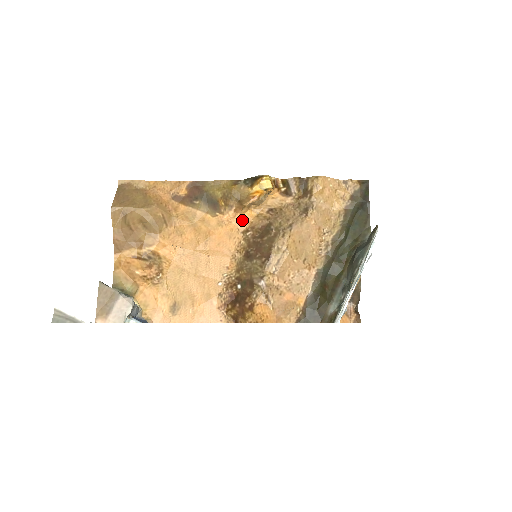
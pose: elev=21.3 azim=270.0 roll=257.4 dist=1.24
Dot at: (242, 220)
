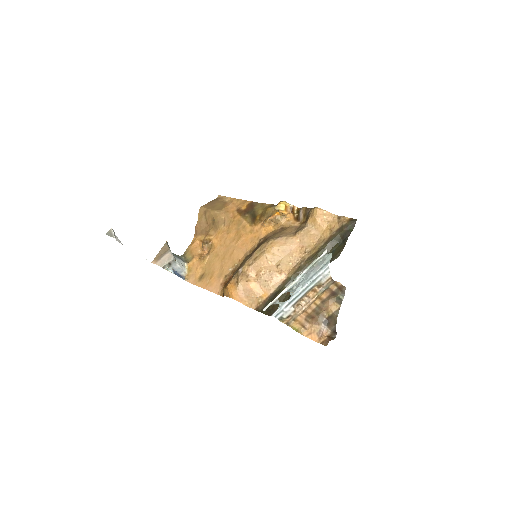
Dot at: (264, 232)
